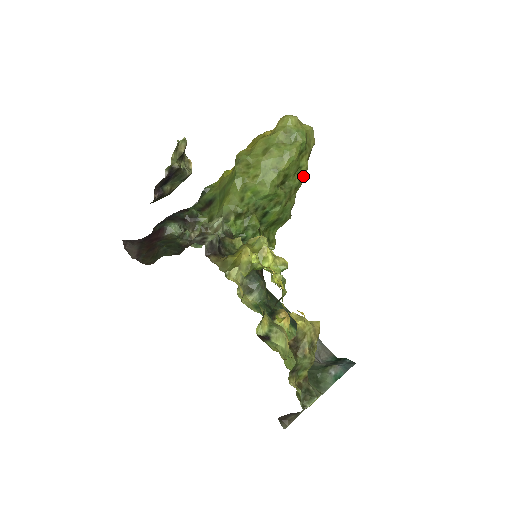
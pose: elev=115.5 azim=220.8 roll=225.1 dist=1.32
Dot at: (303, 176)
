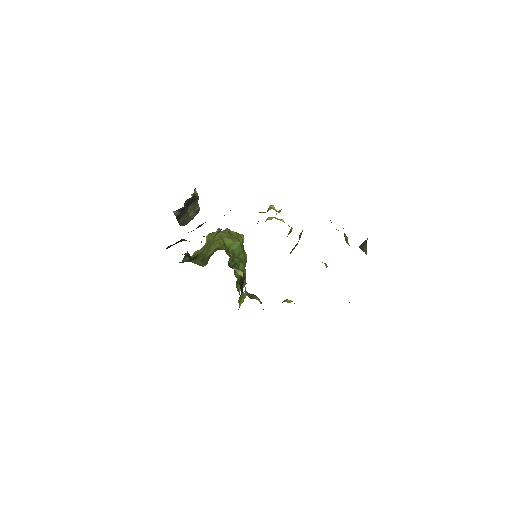
Dot at: (246, 258)
